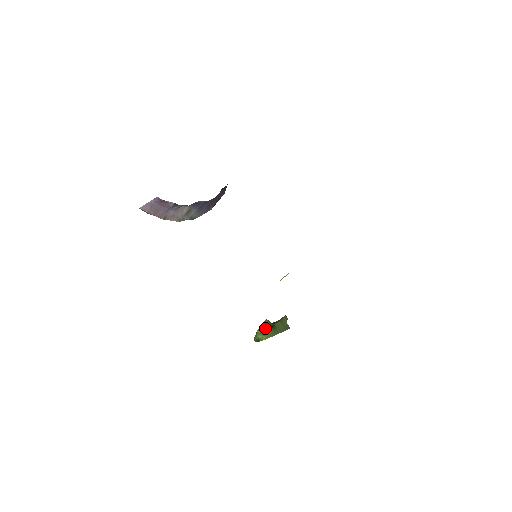
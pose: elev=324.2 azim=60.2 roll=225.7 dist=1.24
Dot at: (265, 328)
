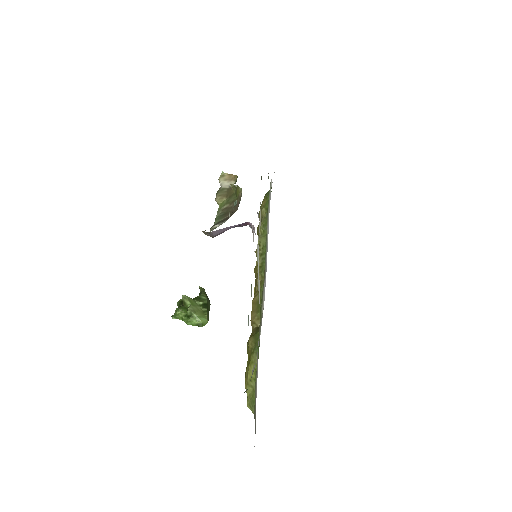
Dot at: (197, 308)
